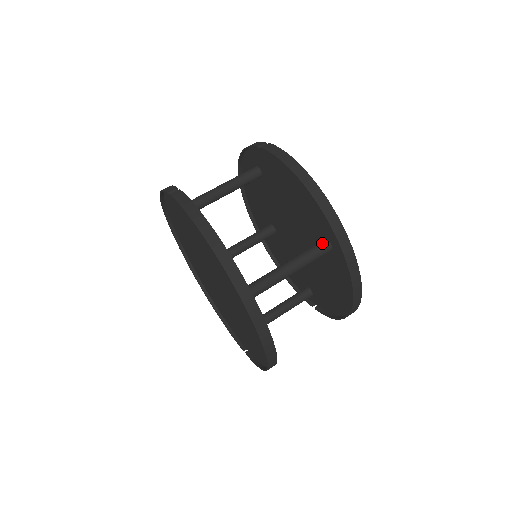
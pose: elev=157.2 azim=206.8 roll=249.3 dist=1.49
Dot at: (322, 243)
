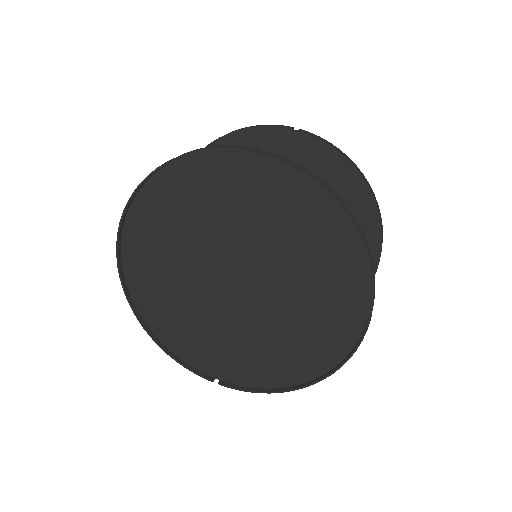
Dot at: occluded
